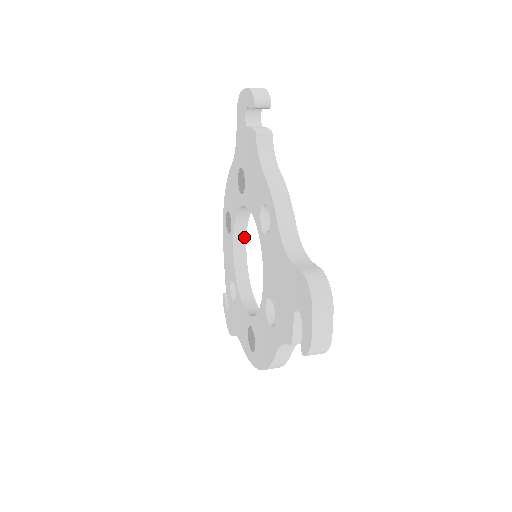
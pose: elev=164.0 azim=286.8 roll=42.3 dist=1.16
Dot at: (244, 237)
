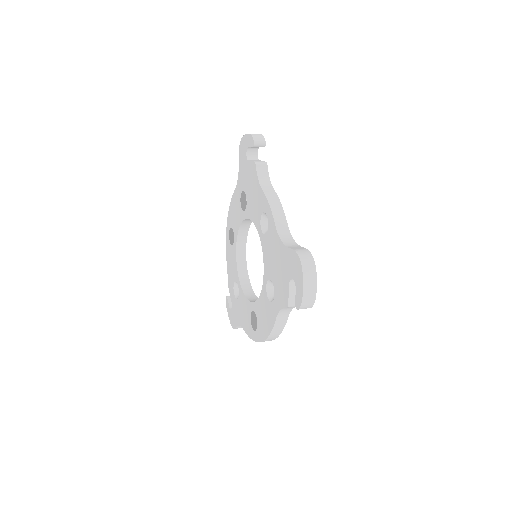
Dot at: (244, 246)
